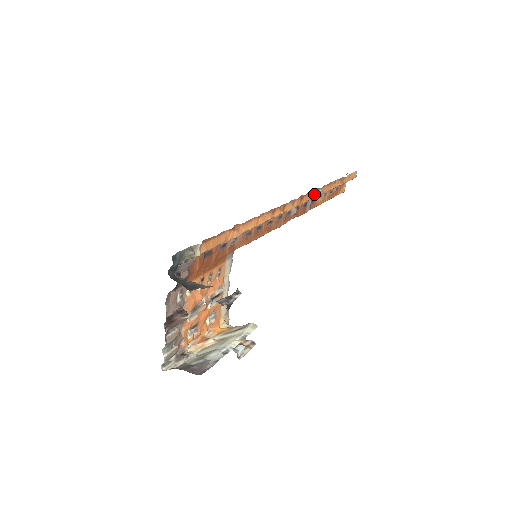
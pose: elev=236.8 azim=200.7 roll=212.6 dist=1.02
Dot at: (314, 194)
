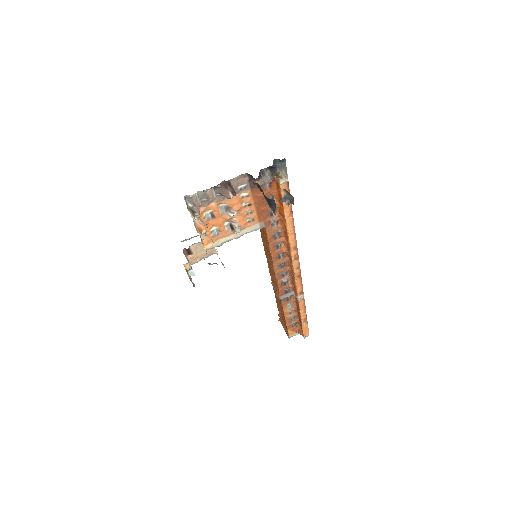
Dot at: (300, 290)
